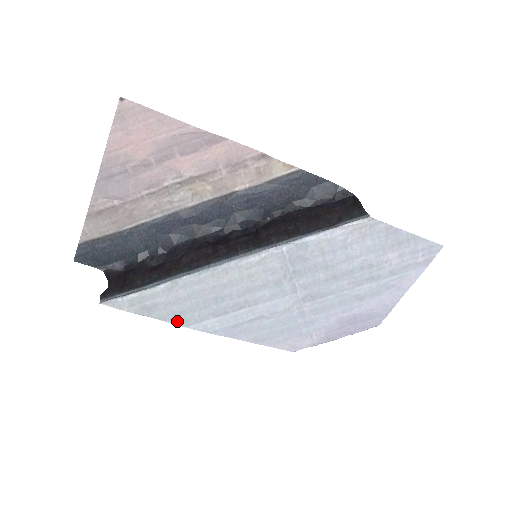
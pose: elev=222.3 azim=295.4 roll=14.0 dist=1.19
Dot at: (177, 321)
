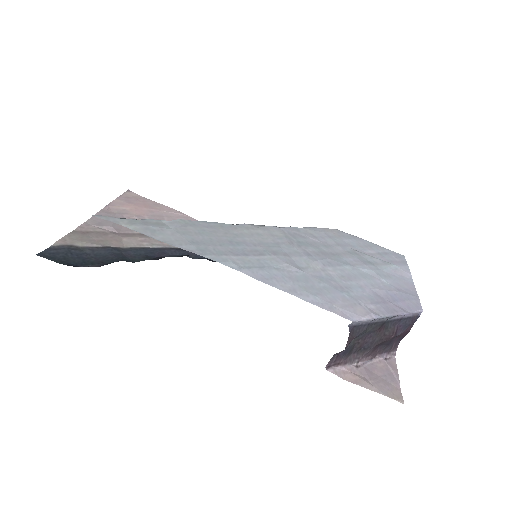
Dot at: (188, 249)
